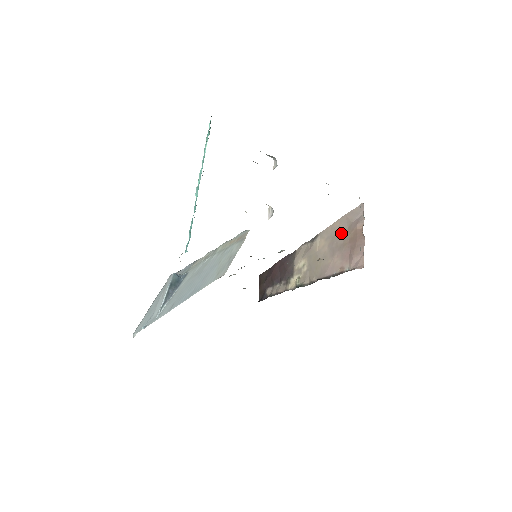
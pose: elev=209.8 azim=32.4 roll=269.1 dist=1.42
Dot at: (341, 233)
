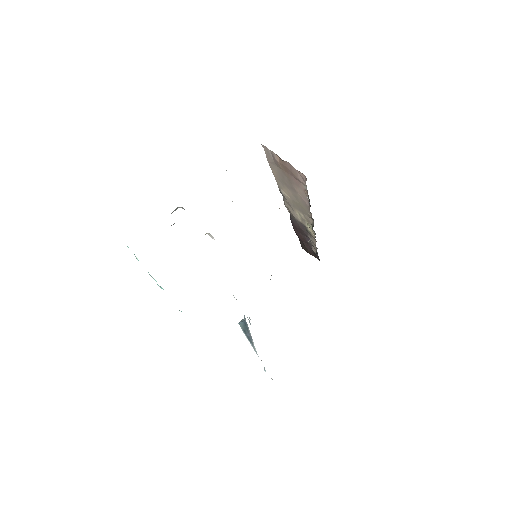
Dot at: (280, 174)
